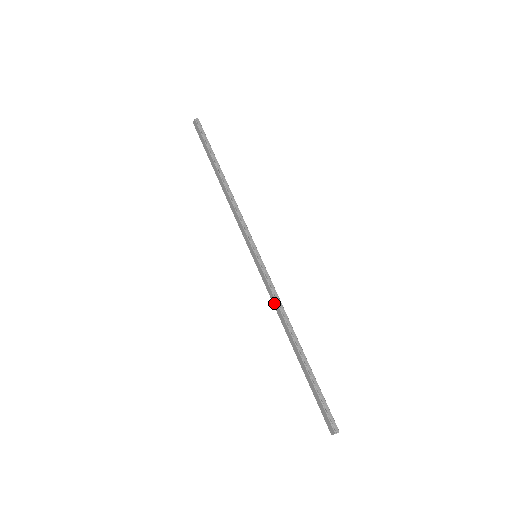
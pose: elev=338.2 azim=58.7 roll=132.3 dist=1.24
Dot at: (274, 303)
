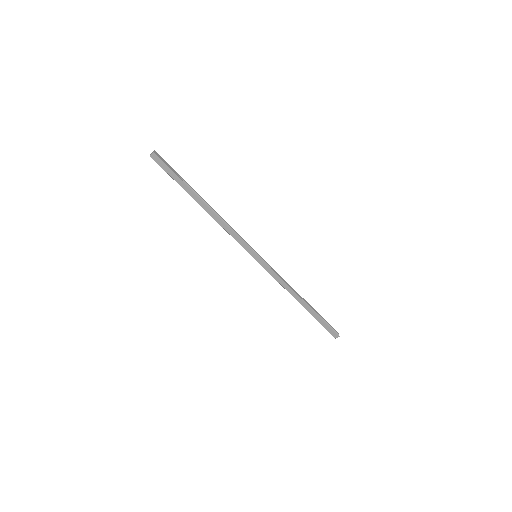
Dot at: (281, 283)
